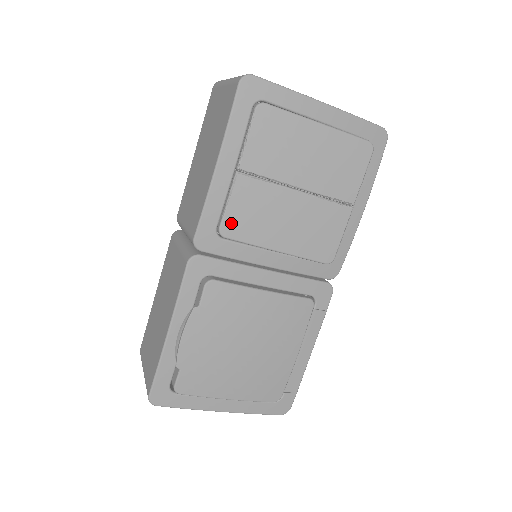
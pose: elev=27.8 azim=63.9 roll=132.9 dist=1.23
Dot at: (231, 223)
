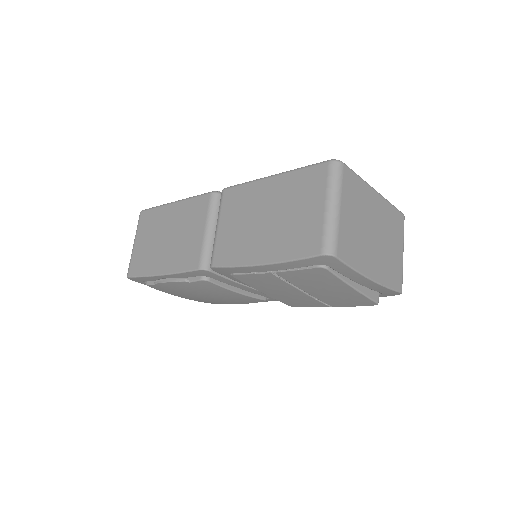
Dot at: (244, 277)
